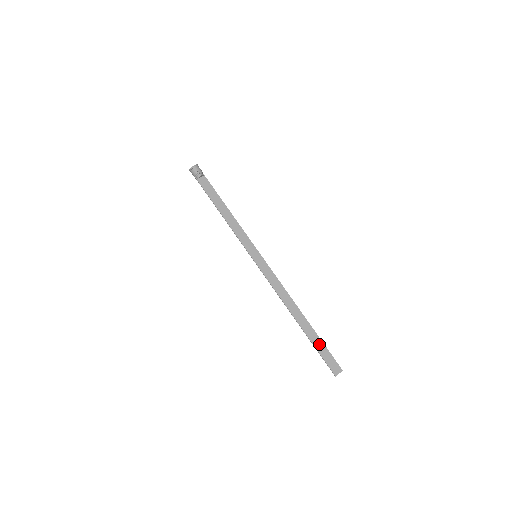
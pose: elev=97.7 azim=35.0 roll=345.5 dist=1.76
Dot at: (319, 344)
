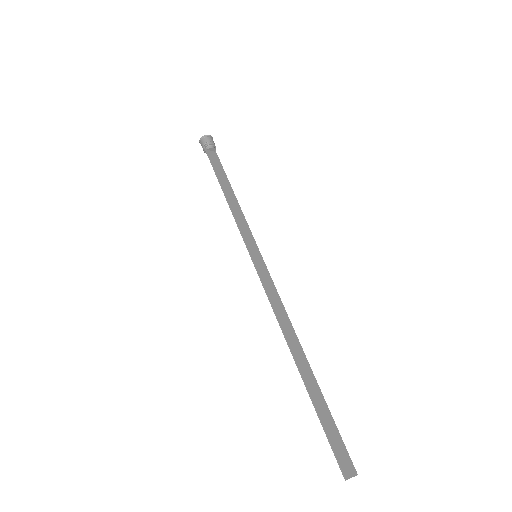
Dot at: (325, 413)
